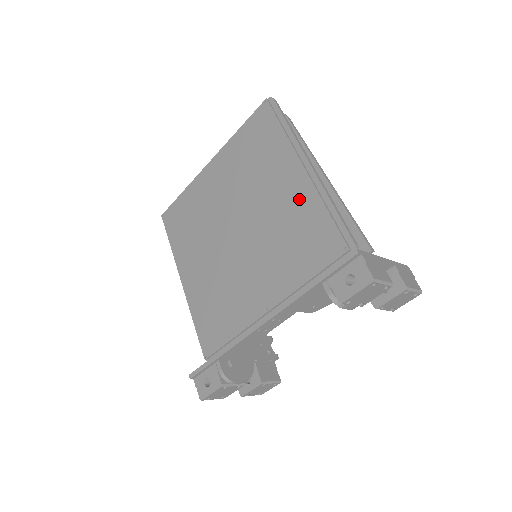
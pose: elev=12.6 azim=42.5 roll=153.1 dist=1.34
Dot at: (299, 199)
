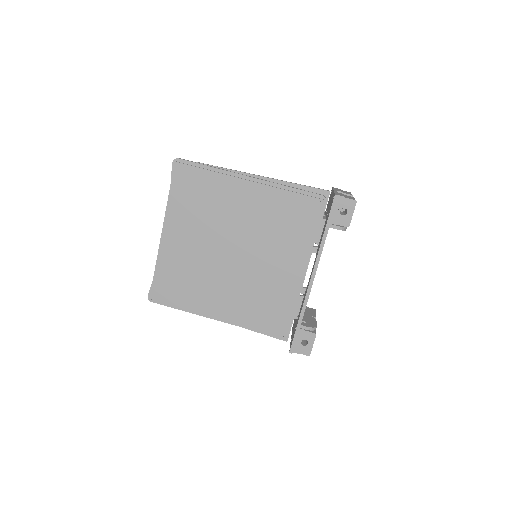
Dot at: (265, 200)
